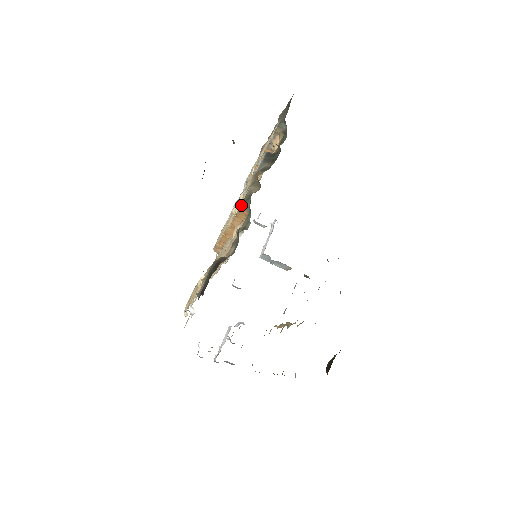
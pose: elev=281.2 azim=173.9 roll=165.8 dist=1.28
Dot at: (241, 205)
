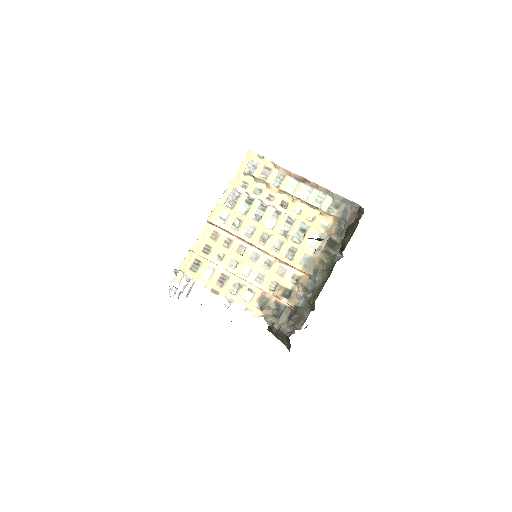
Dot at: (306, 269)
